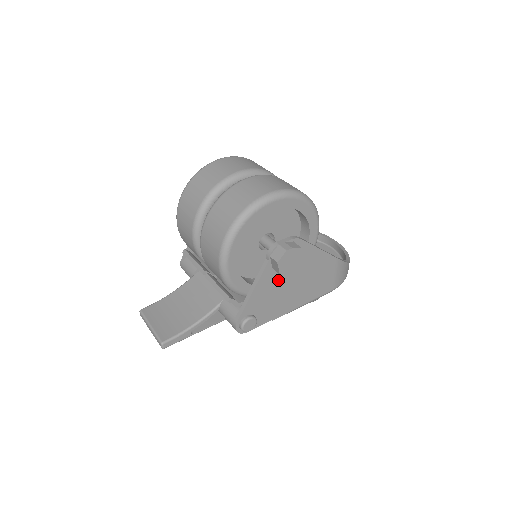
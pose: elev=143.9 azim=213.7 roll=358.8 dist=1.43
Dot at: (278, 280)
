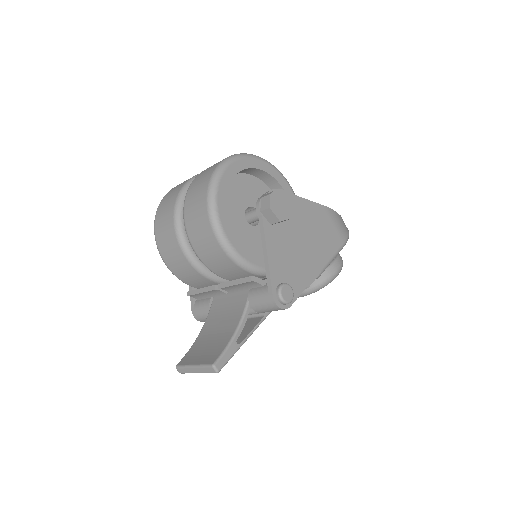
Dot at: (284, 238)
